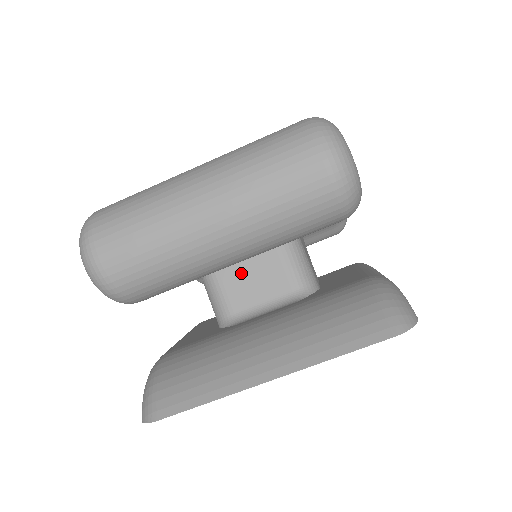
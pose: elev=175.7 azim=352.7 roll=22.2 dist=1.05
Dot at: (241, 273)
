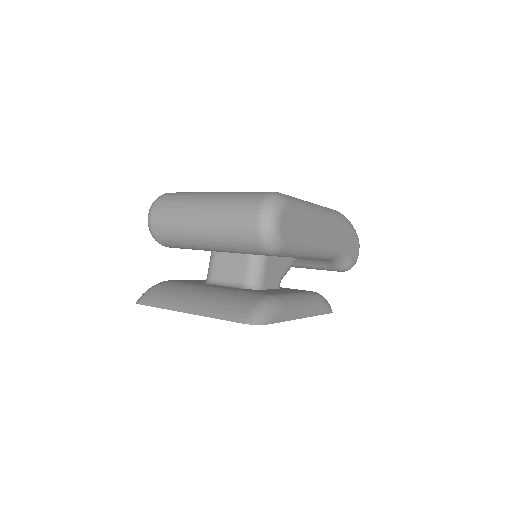
Dot at: (226, 259)
